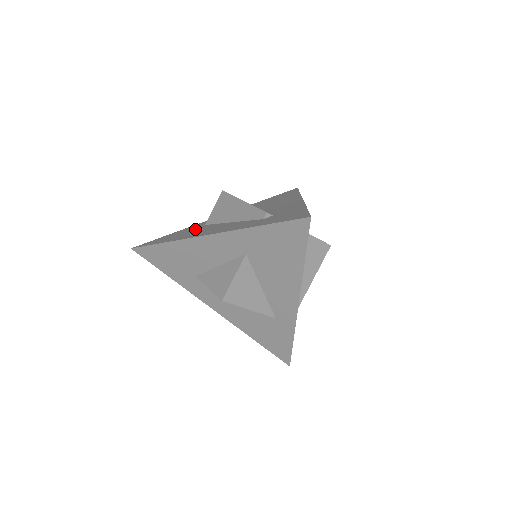
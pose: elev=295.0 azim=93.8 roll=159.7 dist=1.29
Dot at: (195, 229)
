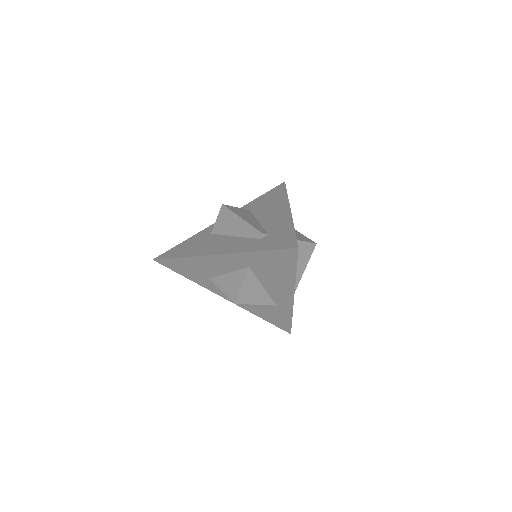
Dot at: (204, 240)
